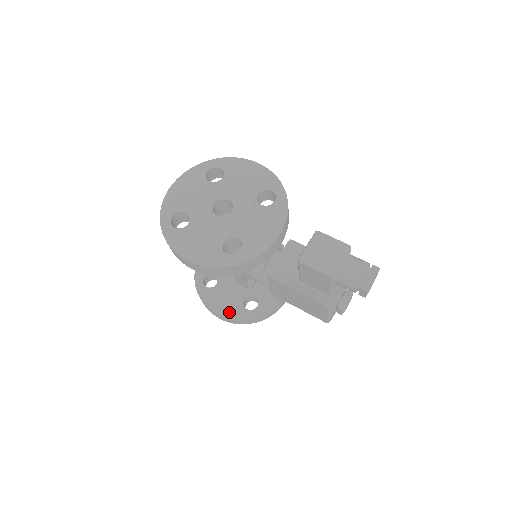
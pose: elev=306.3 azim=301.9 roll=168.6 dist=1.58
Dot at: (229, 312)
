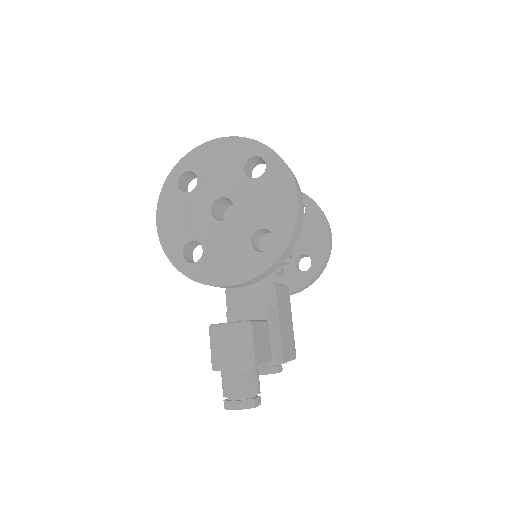
Dot at: occluded
